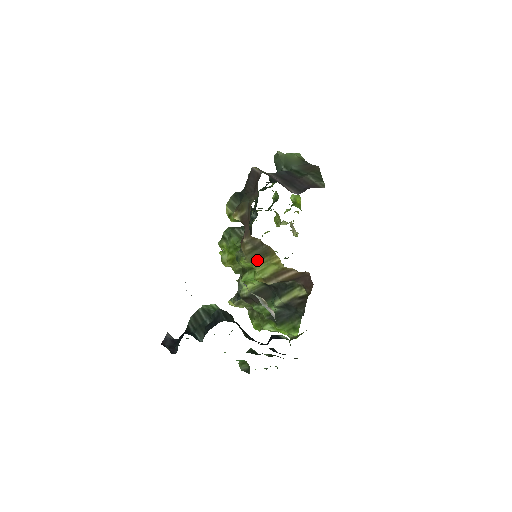
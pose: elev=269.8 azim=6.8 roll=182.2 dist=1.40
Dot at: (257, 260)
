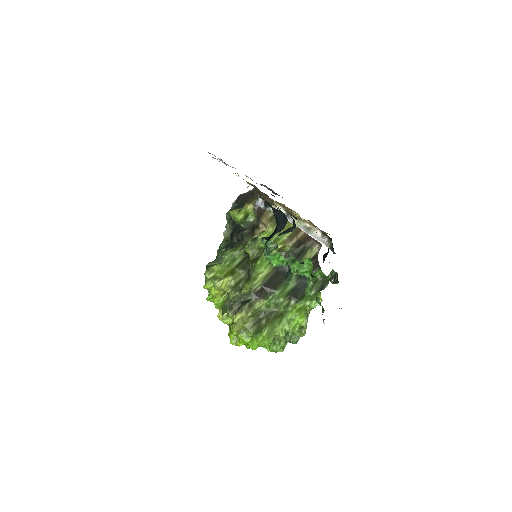
Dot at: occluded
